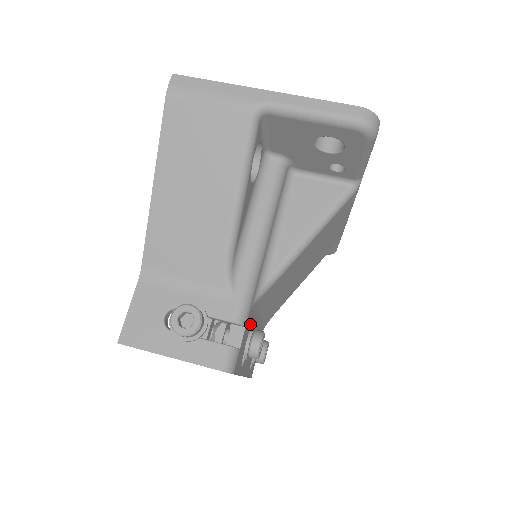
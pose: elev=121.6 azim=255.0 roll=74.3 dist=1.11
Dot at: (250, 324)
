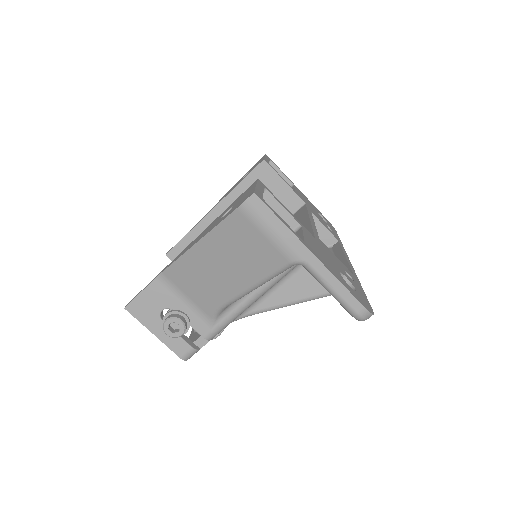
Dot at: occluded
